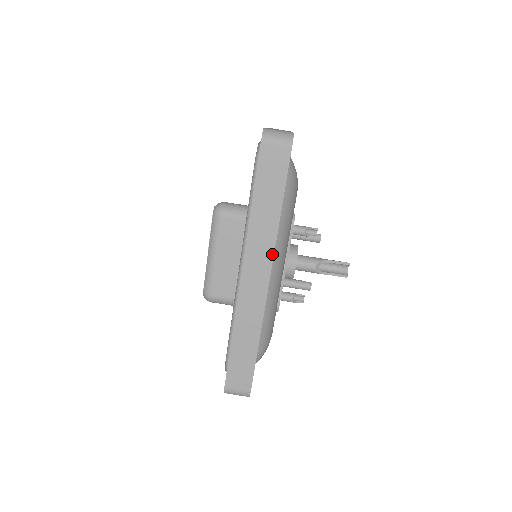
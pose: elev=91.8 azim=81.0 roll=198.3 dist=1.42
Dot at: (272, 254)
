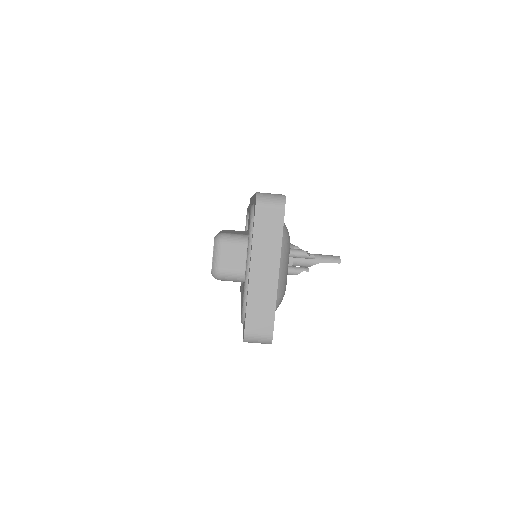
Dot at: occluded
